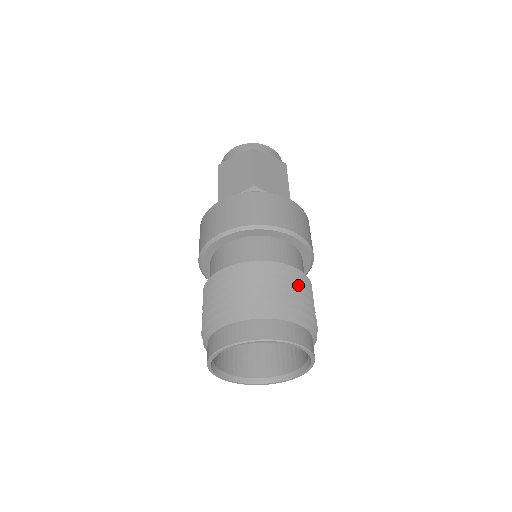
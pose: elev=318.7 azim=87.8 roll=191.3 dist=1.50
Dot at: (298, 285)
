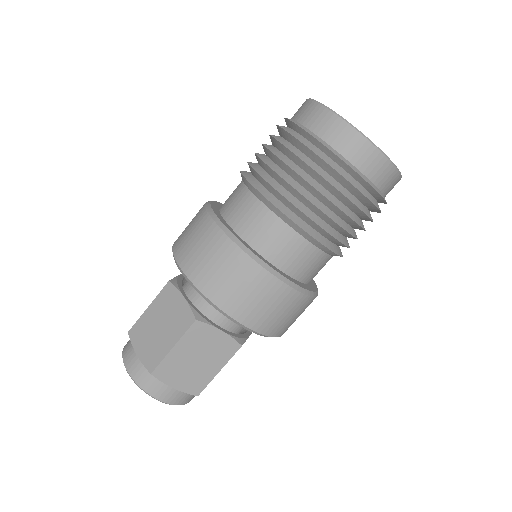
Dot at: occluded
